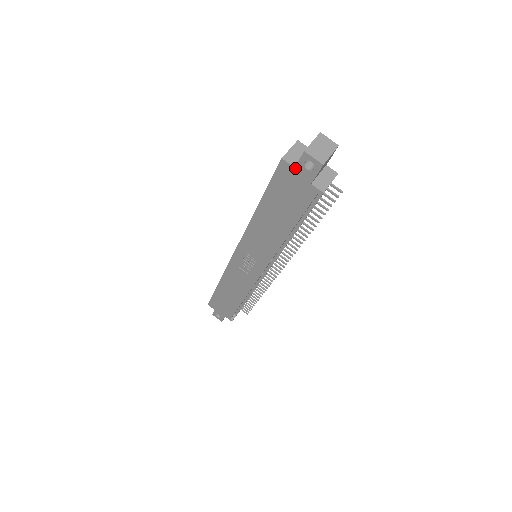
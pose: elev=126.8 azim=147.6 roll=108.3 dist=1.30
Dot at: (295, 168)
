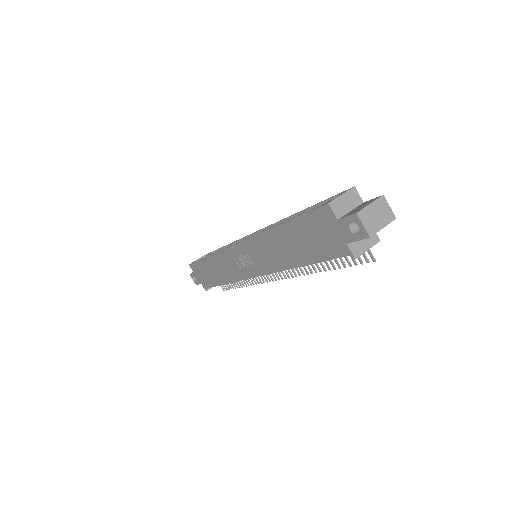
Dot at: (338, 220)
